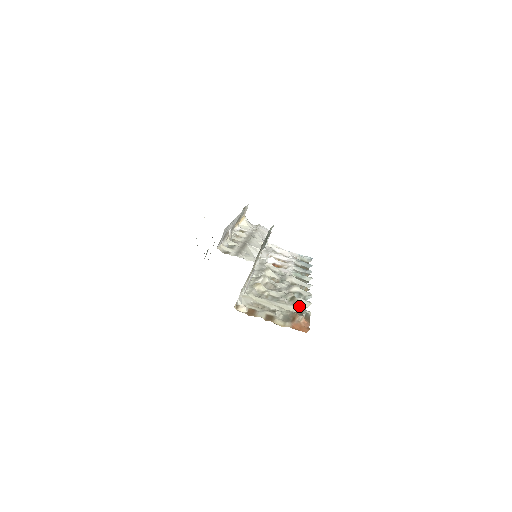
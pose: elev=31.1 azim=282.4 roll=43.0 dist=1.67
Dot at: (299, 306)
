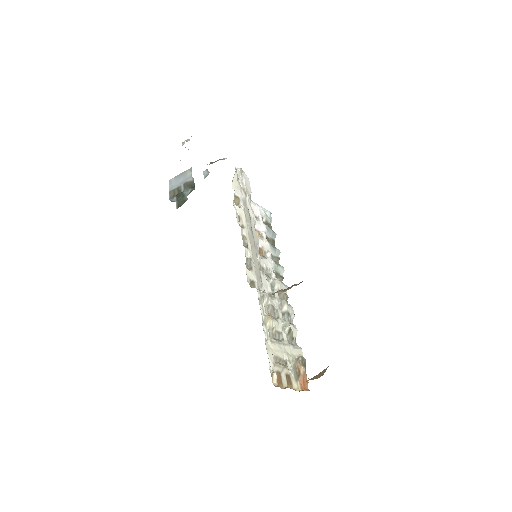
Dot at: (292, 339)
